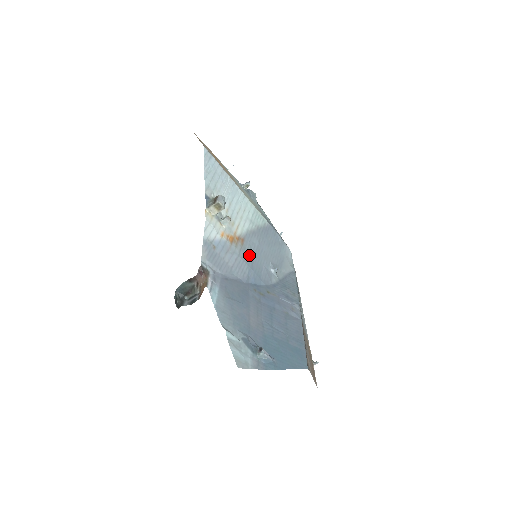
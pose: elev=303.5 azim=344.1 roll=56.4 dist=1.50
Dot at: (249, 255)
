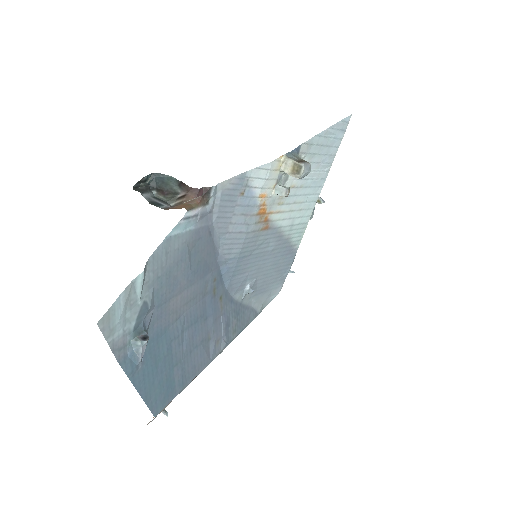
Dot at: (253, 246)
